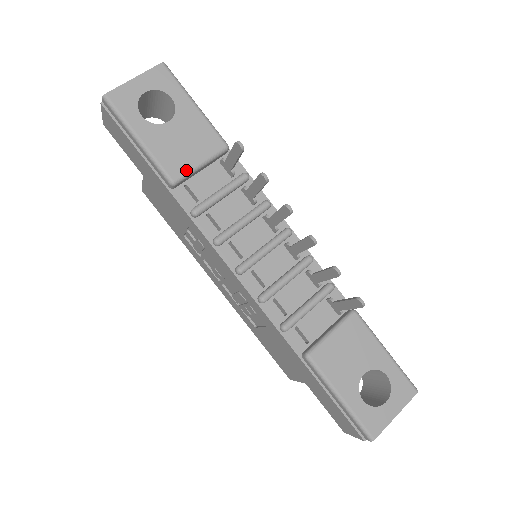
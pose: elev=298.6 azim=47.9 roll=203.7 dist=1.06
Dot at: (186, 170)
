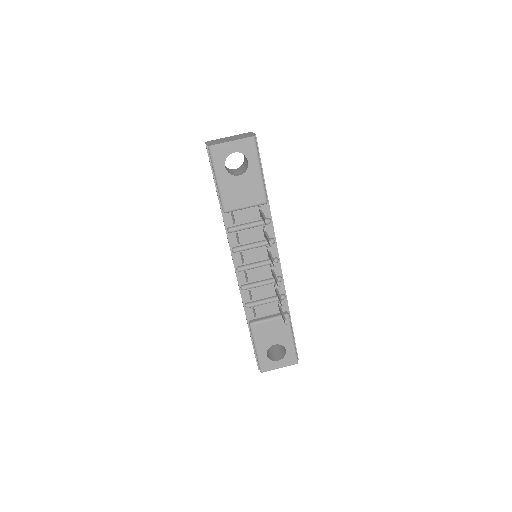
Dot at: (235, 208)
